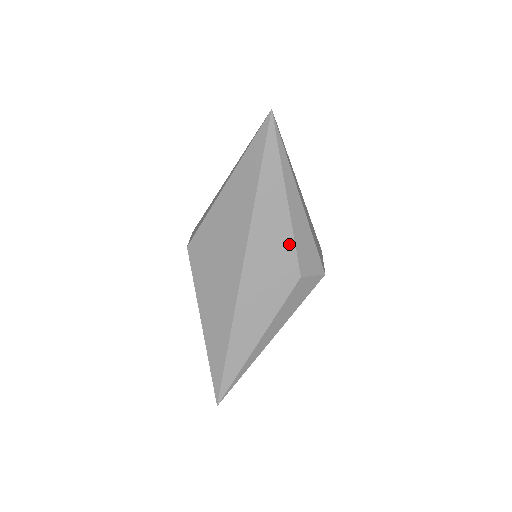
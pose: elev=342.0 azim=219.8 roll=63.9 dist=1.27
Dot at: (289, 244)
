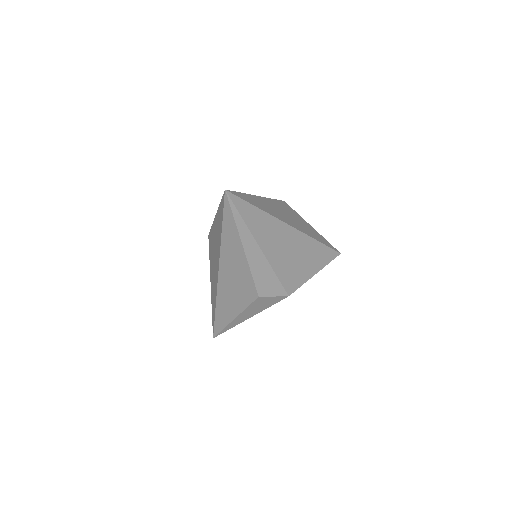
Dot at: (248, 275)
